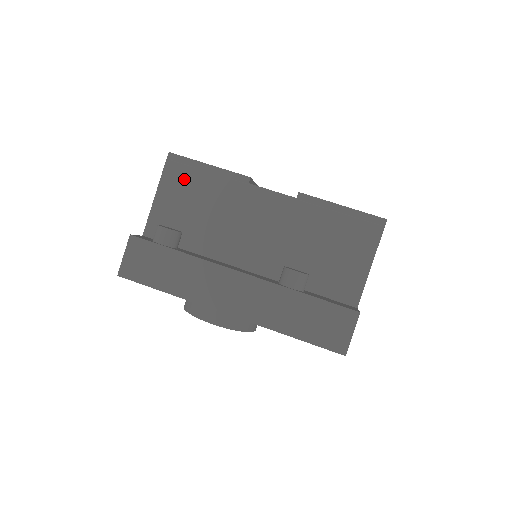
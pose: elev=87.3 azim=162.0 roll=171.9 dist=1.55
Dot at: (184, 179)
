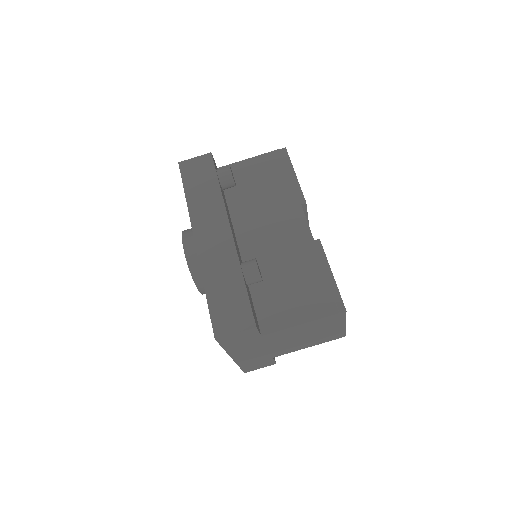
Dot at: (274, 166)
